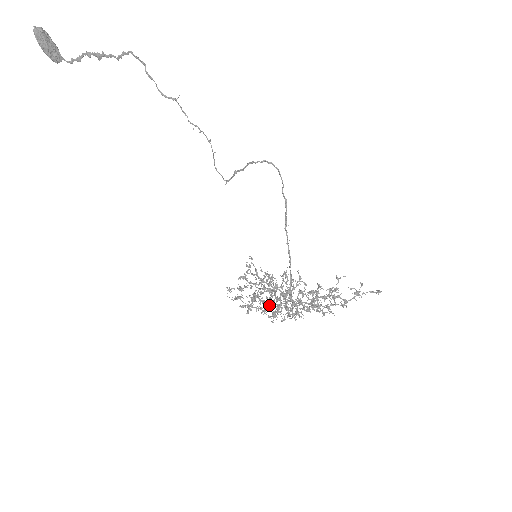
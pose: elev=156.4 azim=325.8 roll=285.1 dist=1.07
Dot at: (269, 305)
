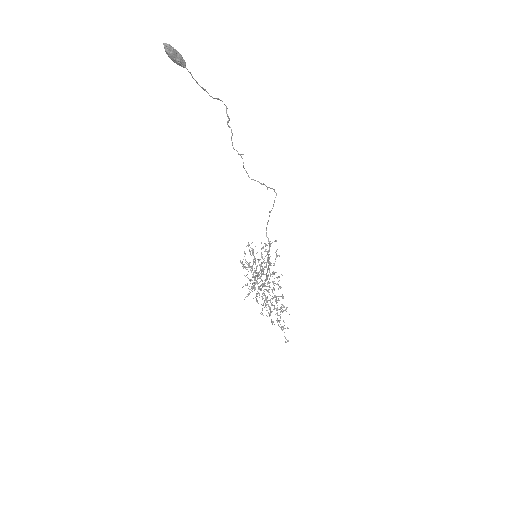
Dot at: (255, 275)
